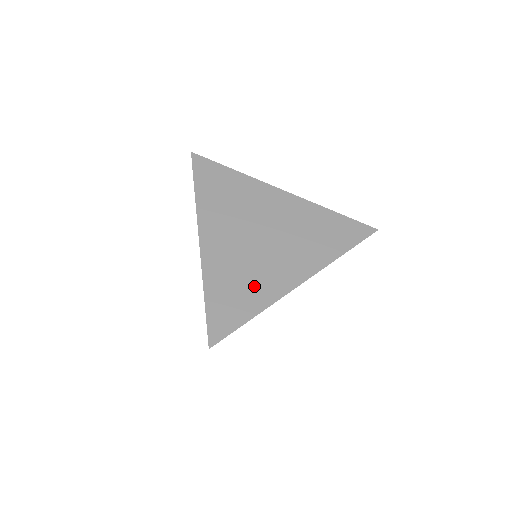
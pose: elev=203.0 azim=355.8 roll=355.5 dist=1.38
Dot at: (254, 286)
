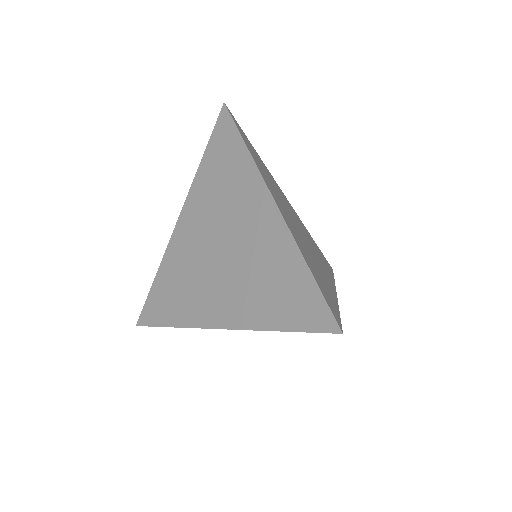
Dot at: (186, 298)
